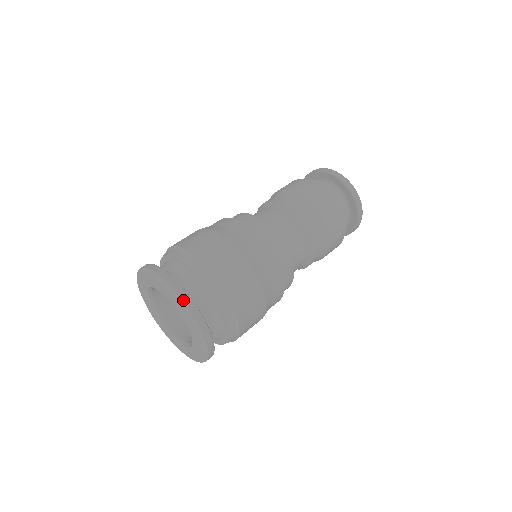
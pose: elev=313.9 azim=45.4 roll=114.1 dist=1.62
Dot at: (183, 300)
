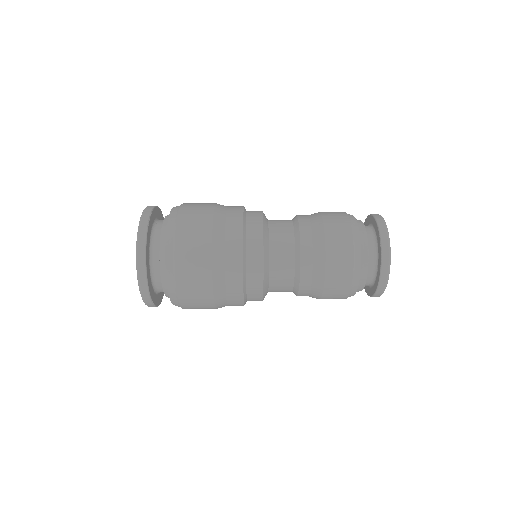
Dot at: (148, 206)
